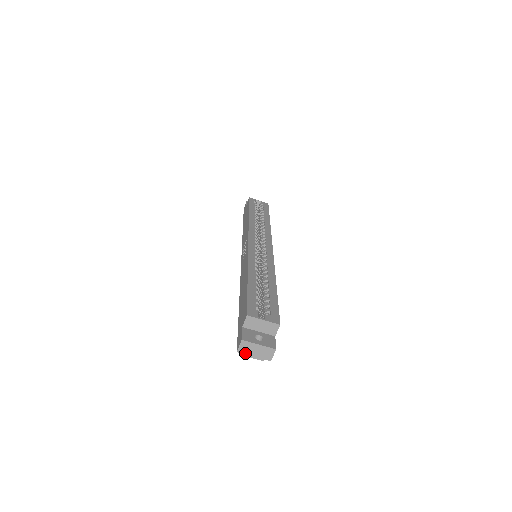
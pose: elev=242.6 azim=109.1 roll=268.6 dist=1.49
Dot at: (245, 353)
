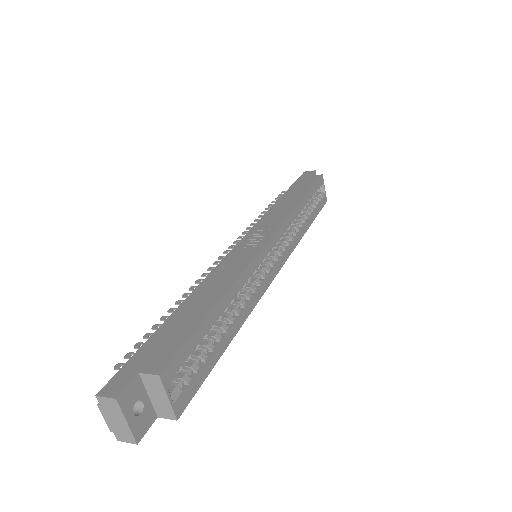
Dot at: (102, 406)
